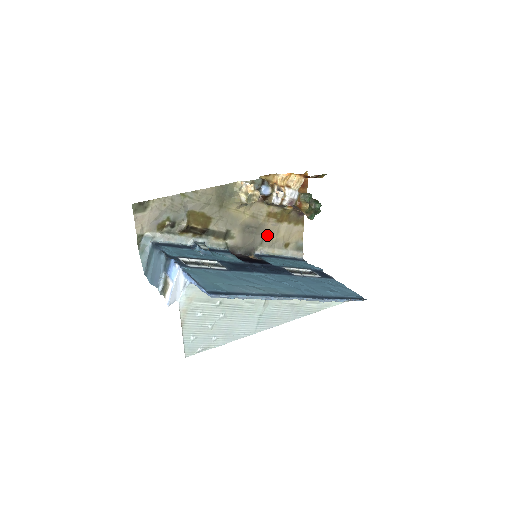
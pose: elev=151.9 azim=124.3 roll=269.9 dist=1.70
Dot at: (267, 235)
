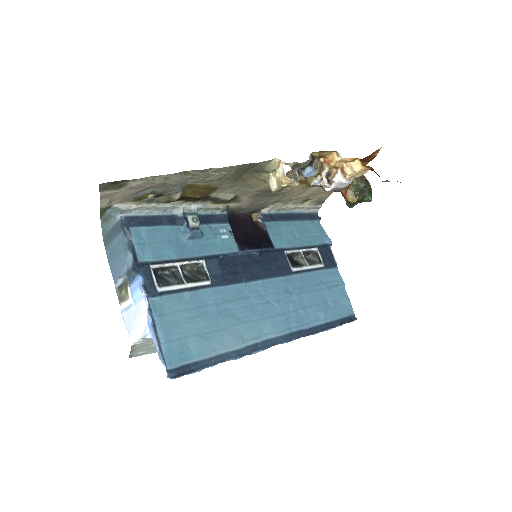
Dot at: (286, 196)
